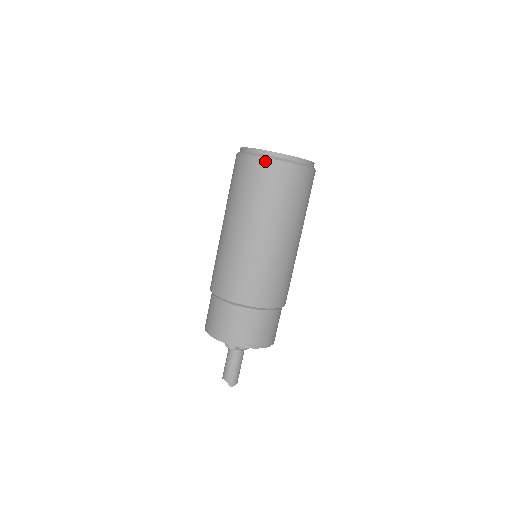
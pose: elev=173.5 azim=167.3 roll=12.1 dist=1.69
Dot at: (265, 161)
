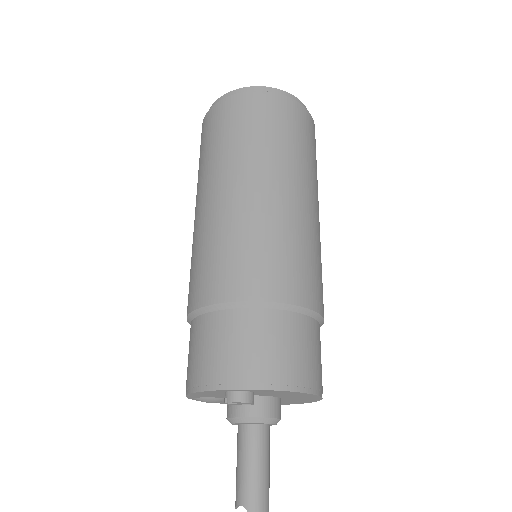
Dot at: (238, 97)
